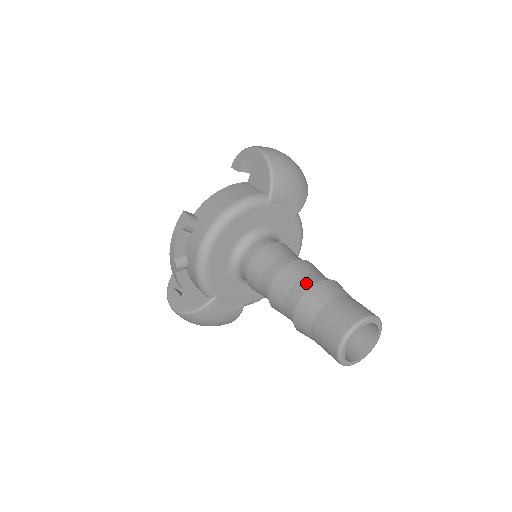
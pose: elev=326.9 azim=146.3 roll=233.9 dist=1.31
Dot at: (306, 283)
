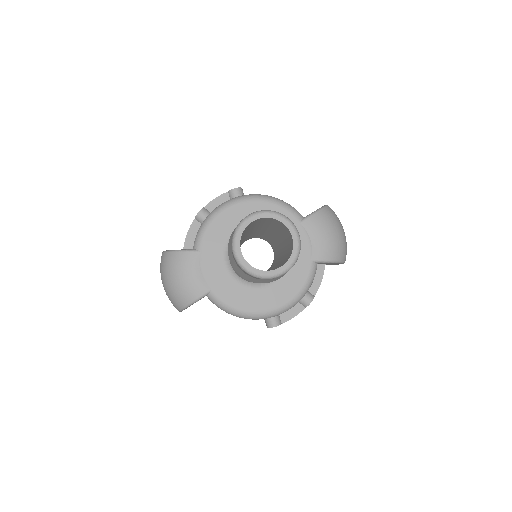
Dot at: occluded
